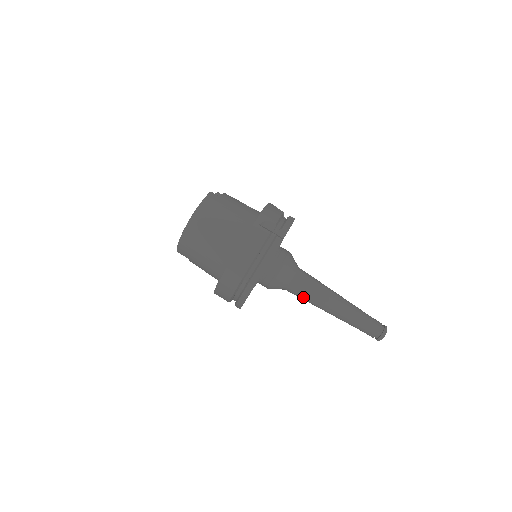
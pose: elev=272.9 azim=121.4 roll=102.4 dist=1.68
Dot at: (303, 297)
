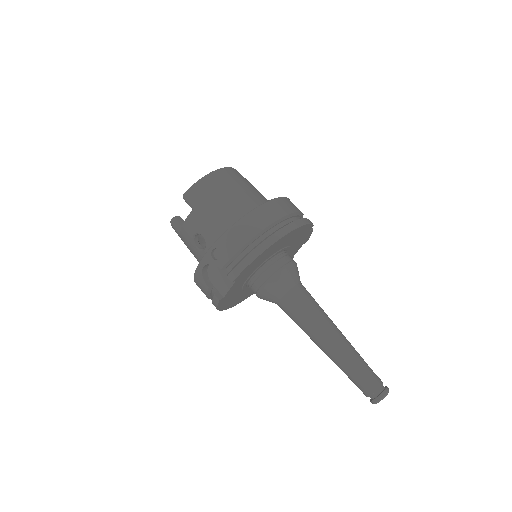
Dot at: (304, 309)
